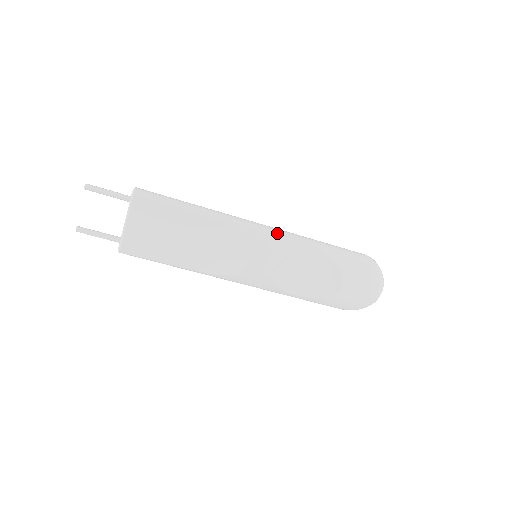
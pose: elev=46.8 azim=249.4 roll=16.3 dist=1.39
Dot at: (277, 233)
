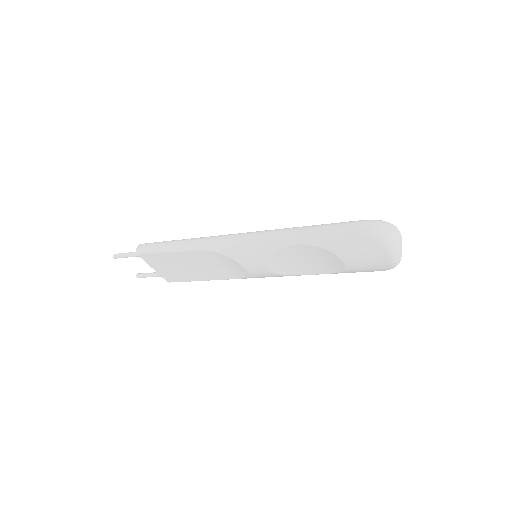
Dot at: (250, 241)
